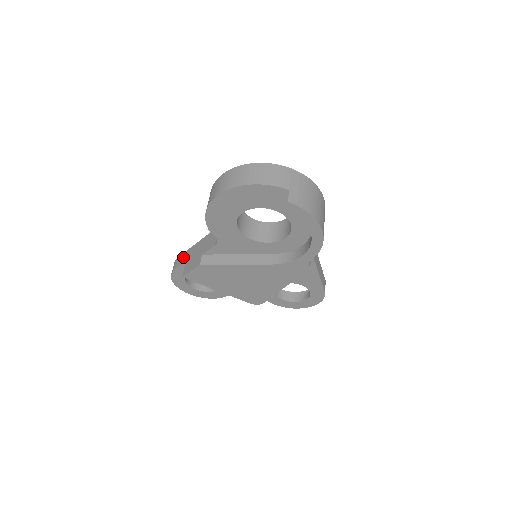
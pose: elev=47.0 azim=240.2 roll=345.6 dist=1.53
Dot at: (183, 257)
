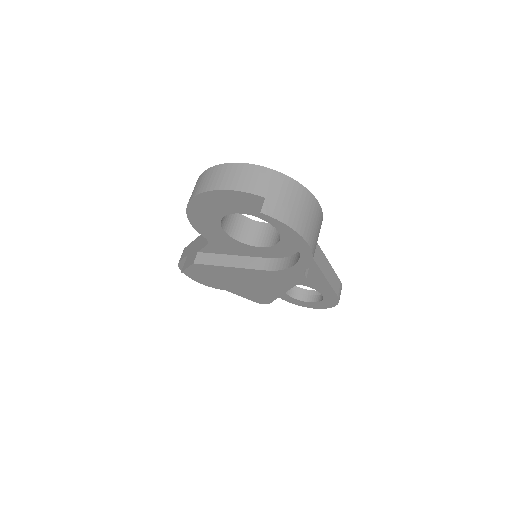
Dot at: (187, 249)
